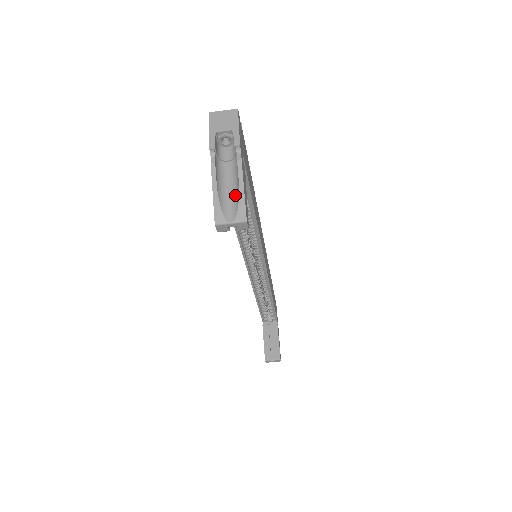
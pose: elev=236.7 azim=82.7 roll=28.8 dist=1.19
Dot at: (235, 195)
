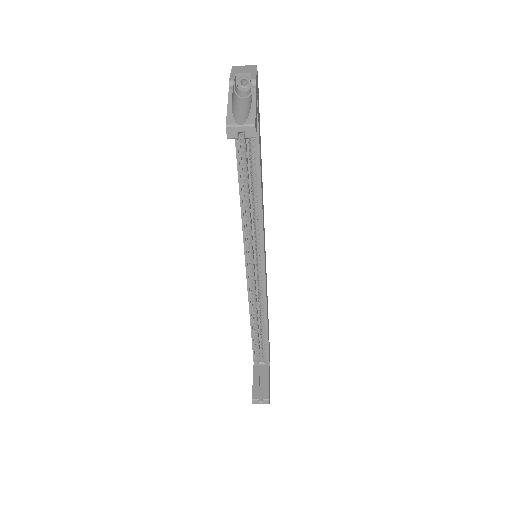
Dot at: (247, 111)
